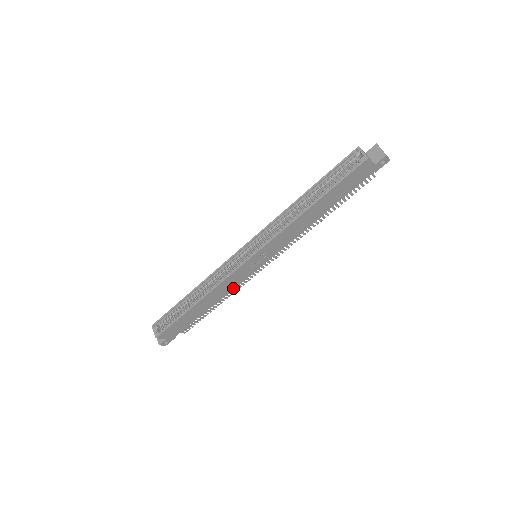
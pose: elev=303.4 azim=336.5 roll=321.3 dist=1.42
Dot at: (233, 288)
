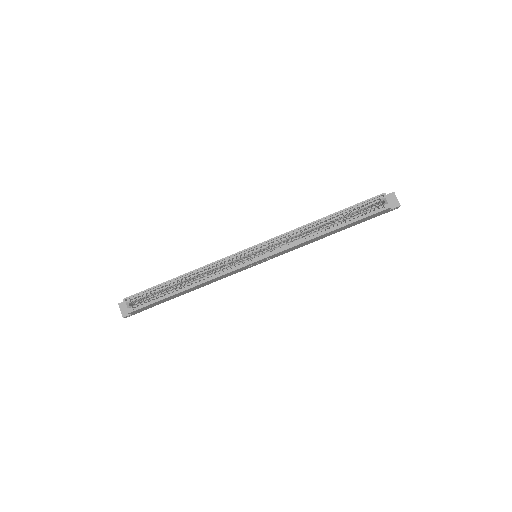
Dot at: occluded
